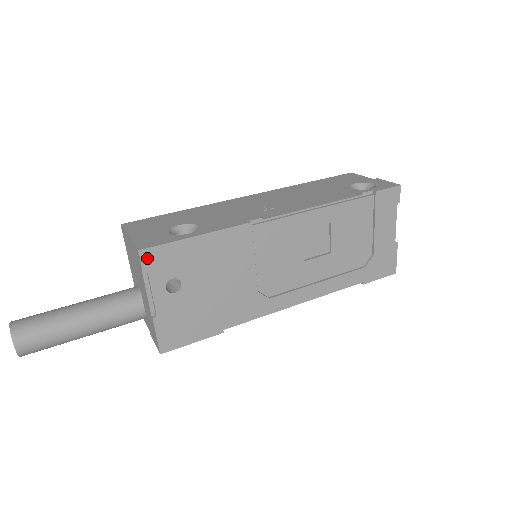
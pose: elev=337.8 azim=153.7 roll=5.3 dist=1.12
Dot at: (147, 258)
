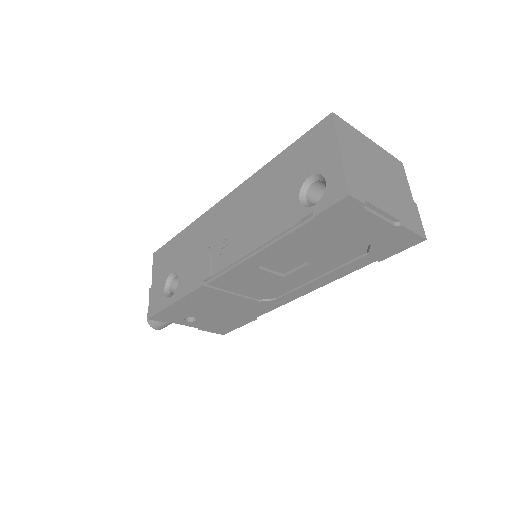
Dot at: (157, 319)
